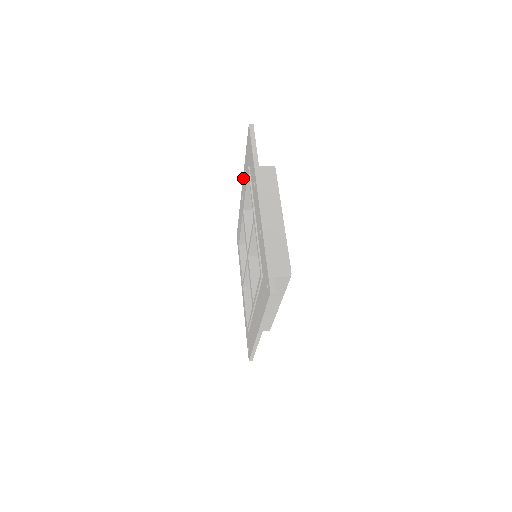
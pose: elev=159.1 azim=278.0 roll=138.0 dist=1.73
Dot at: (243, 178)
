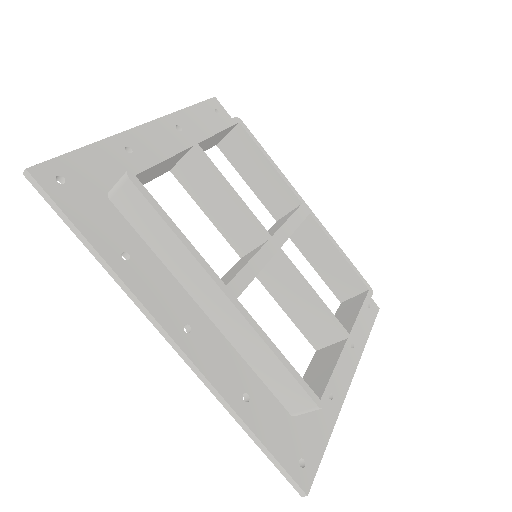
Dot at: occluded
